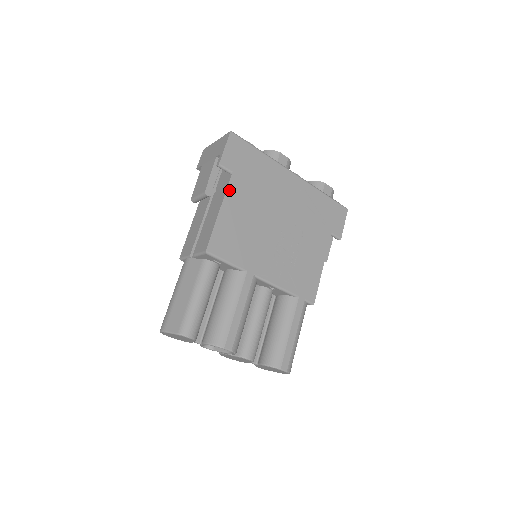
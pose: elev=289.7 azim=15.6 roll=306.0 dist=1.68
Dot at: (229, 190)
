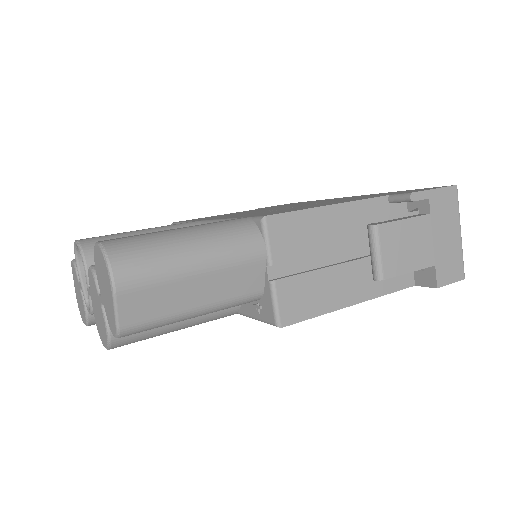
Dot at: occluded
